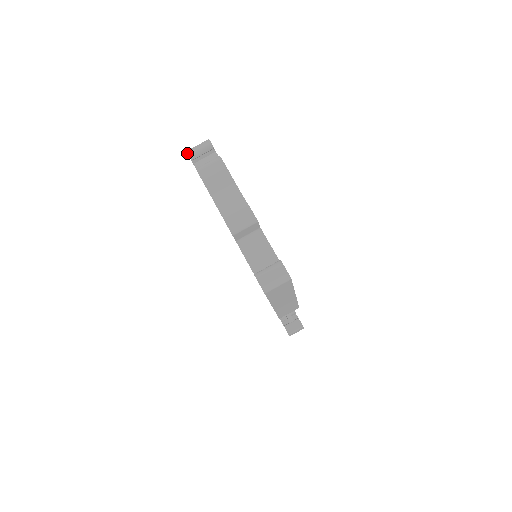
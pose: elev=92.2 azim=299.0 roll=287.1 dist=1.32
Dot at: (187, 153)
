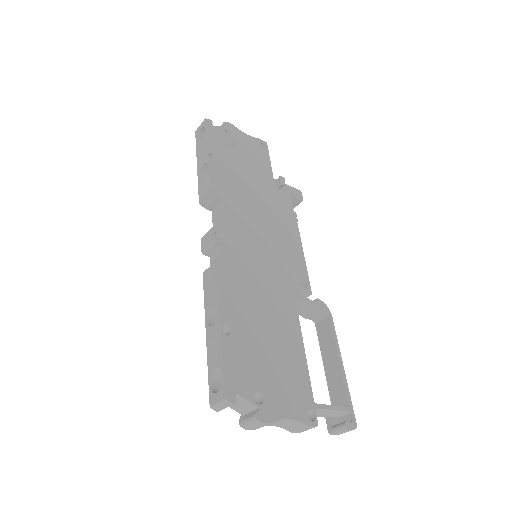
Dot at: (214, 410)
